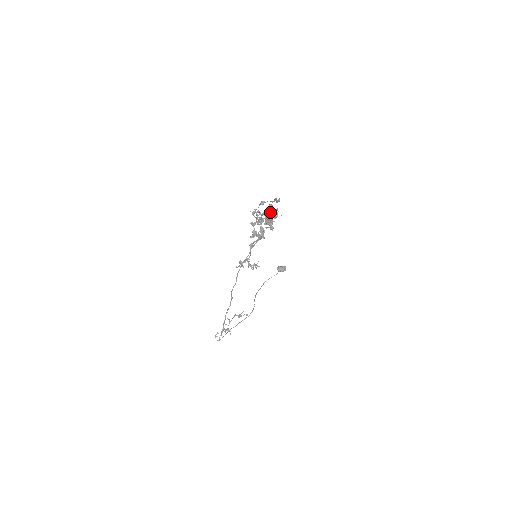
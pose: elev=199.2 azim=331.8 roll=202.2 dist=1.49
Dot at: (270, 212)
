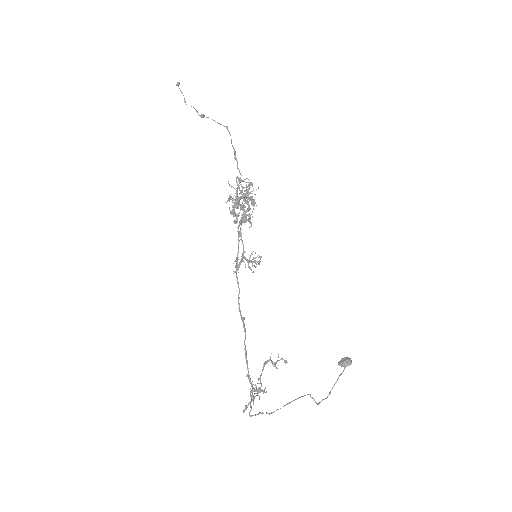
Dot at: (241, 181)
